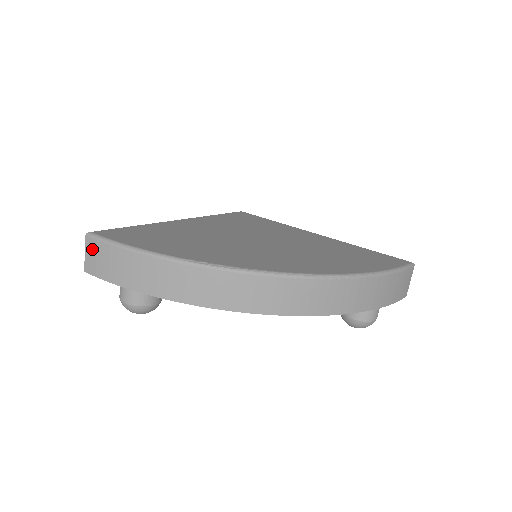
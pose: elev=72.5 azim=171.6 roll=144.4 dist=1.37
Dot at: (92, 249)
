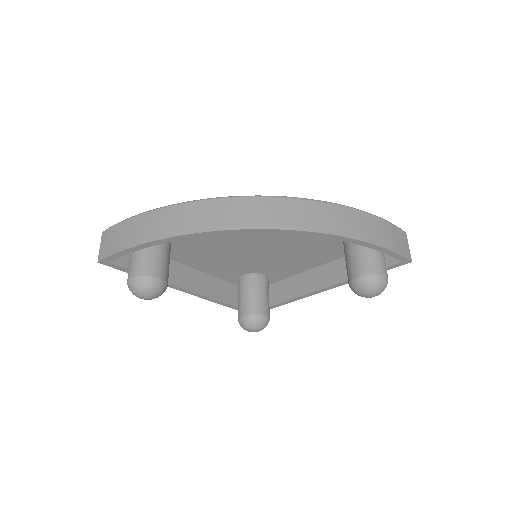
Dot at: (106, 238)
